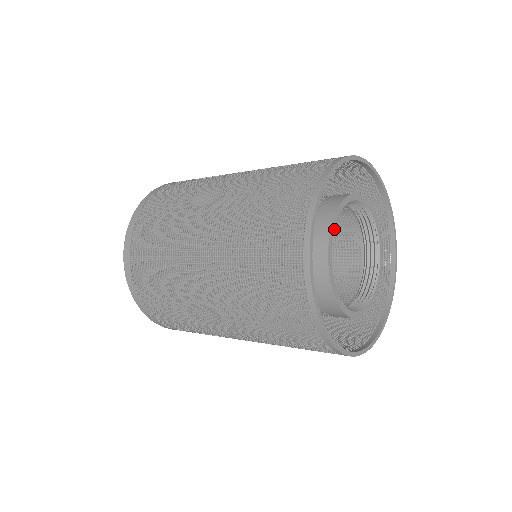
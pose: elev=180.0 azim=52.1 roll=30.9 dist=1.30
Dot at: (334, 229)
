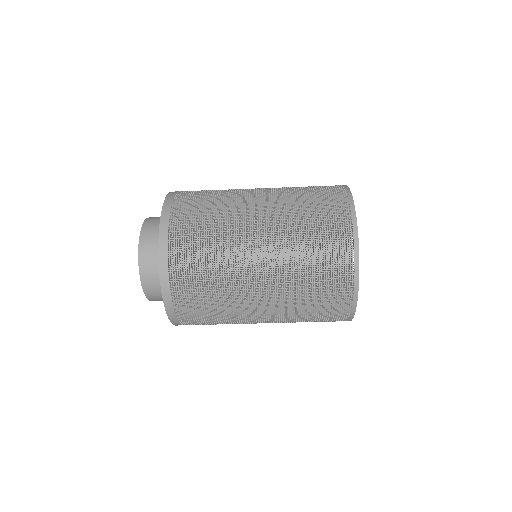
Dot at: occluded
